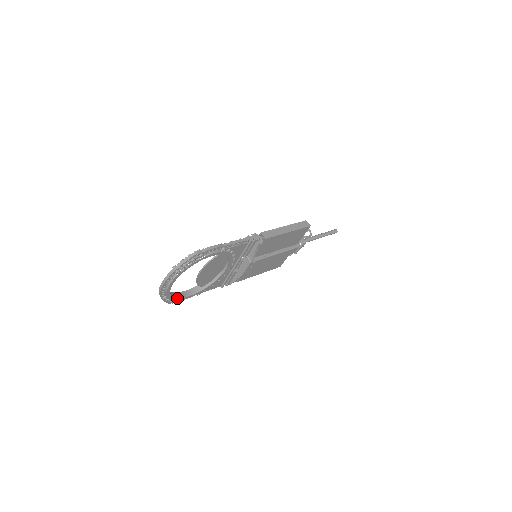
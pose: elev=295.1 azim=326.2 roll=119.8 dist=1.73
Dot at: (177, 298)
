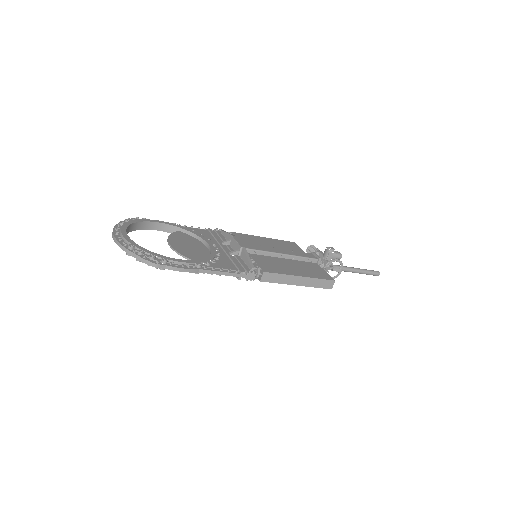
Dot at: (140, 229)
